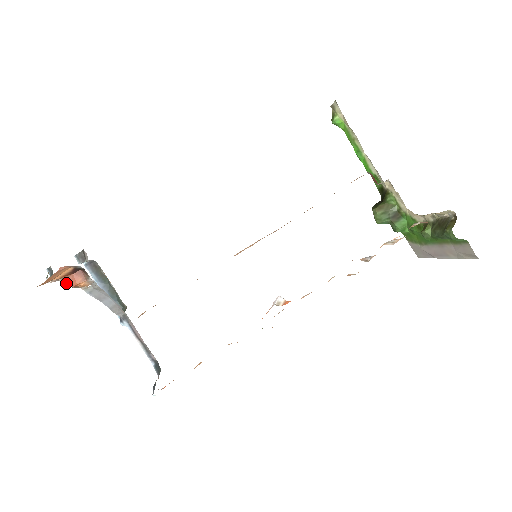
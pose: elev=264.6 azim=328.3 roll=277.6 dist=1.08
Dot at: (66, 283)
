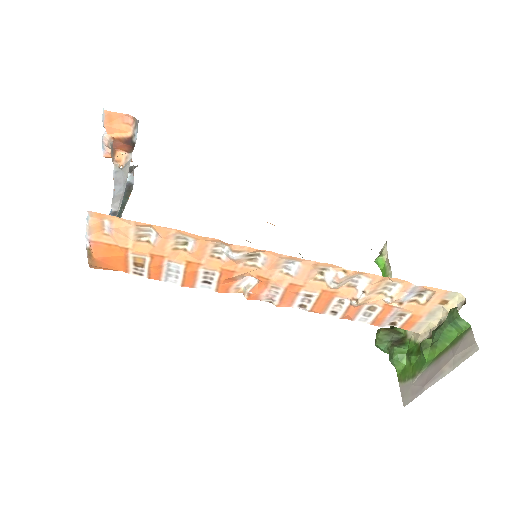
Dot at: (114, 143)
